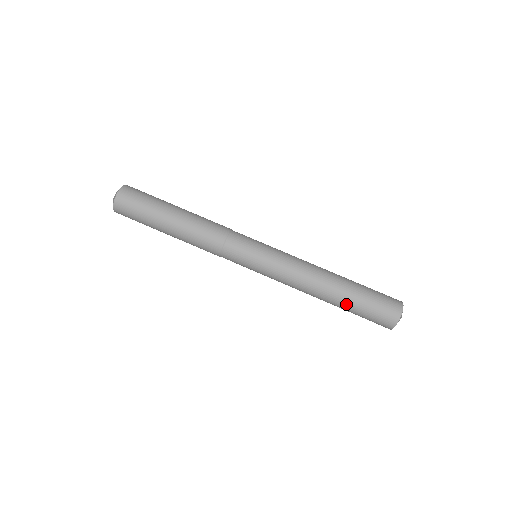
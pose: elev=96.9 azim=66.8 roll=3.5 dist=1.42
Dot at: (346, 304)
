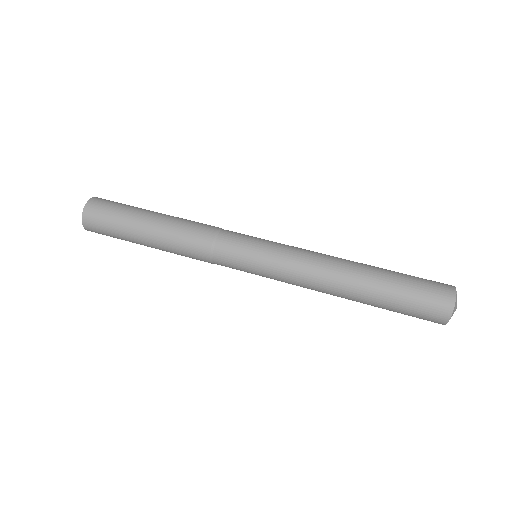
Dot at: (379, 294)
